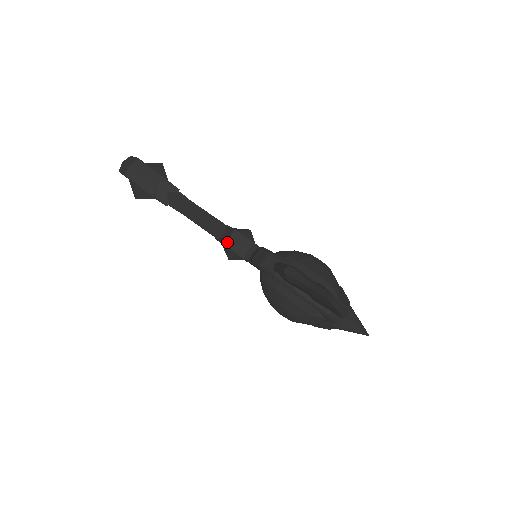
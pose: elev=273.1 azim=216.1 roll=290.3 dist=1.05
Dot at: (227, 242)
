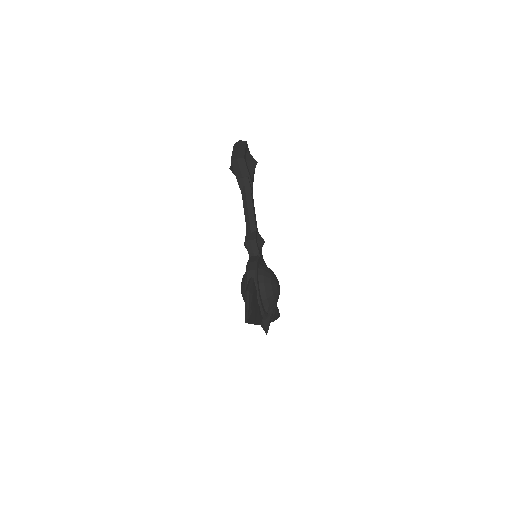
Dot at: (247, 241)
